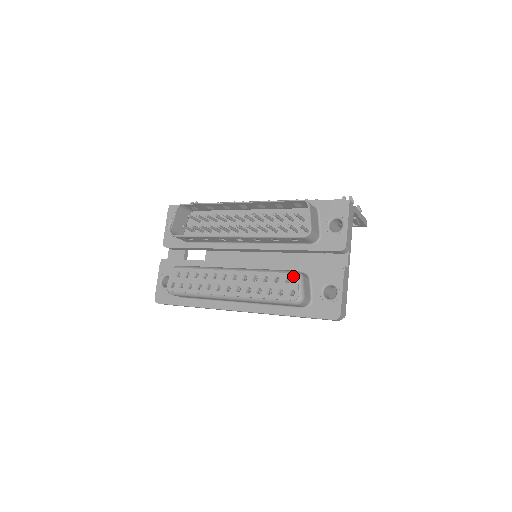
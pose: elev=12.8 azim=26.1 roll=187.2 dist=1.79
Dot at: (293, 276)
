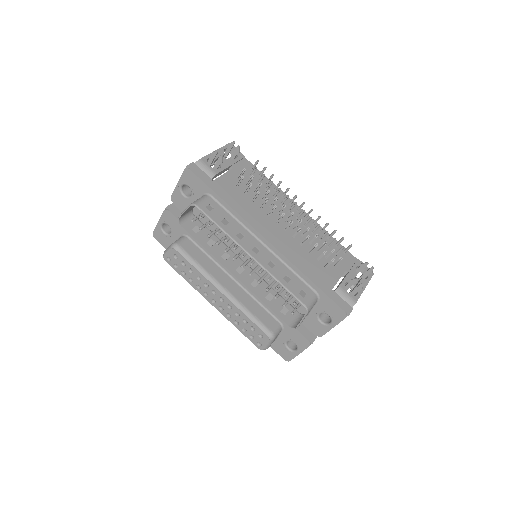
Dot at: (266, 338)
